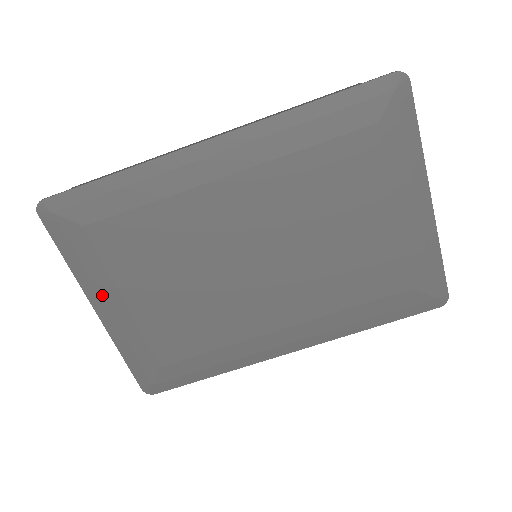
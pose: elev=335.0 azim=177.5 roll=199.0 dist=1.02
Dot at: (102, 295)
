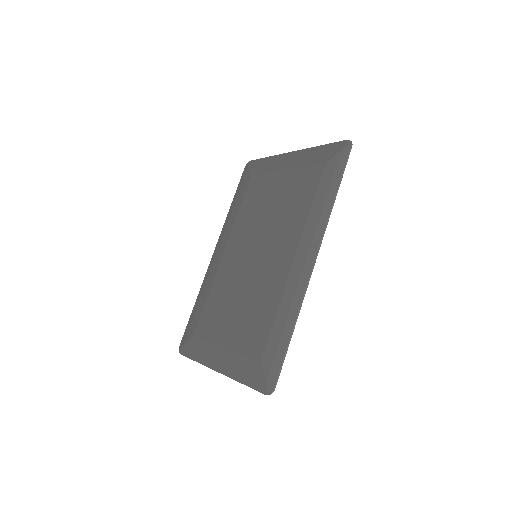
Dot at: (214, 358)
